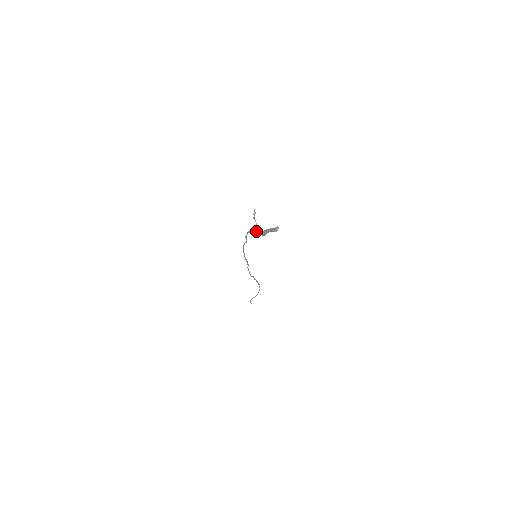
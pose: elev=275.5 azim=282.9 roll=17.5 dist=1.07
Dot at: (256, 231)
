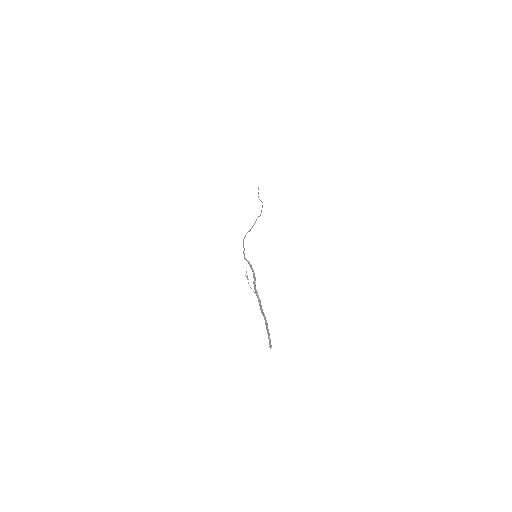
Dot at: occluded
